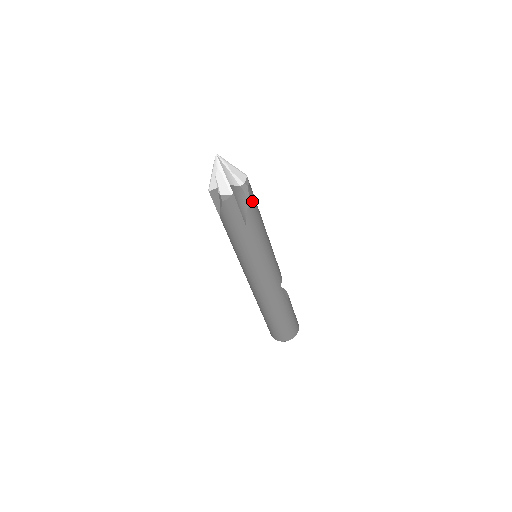
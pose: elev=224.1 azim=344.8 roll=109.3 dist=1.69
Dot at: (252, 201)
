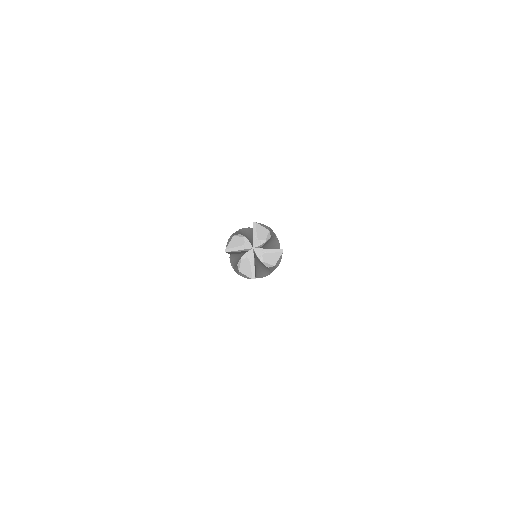
Dot at: occluded
